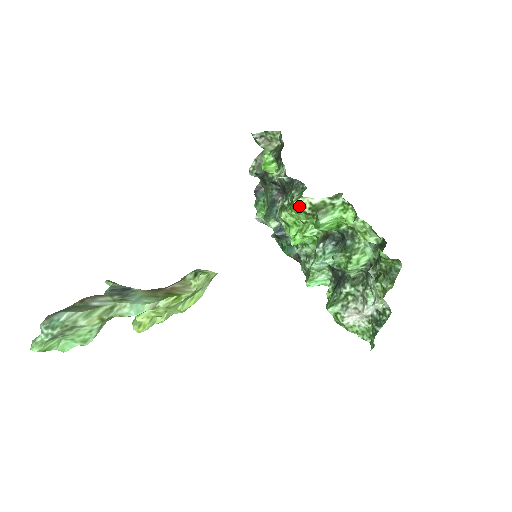
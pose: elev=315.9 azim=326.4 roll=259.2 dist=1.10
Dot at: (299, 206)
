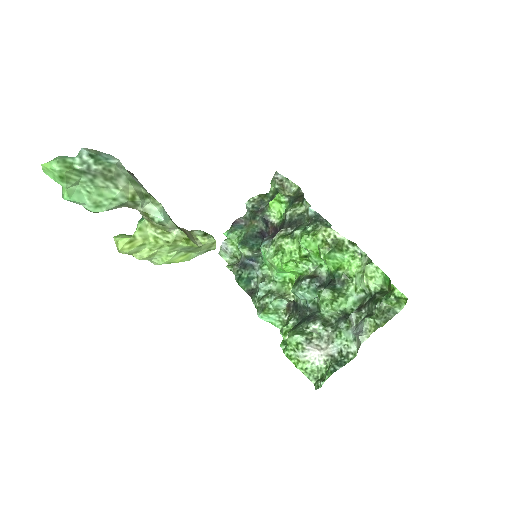
Dot at: (326, 233)
